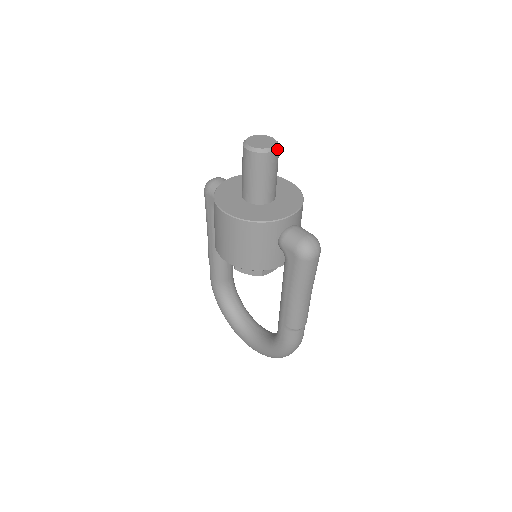
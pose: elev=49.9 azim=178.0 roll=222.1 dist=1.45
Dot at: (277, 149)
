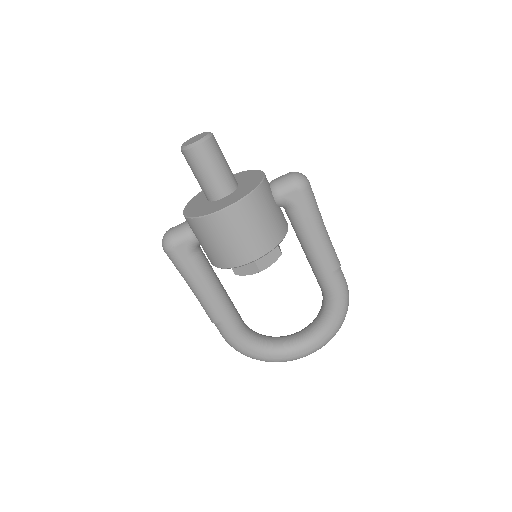
Dot at: (211, 133)
